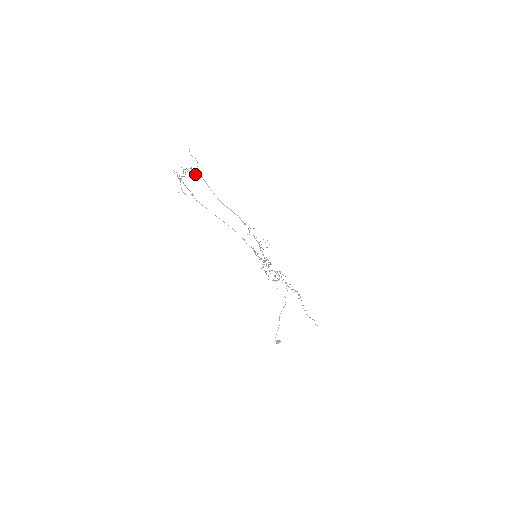
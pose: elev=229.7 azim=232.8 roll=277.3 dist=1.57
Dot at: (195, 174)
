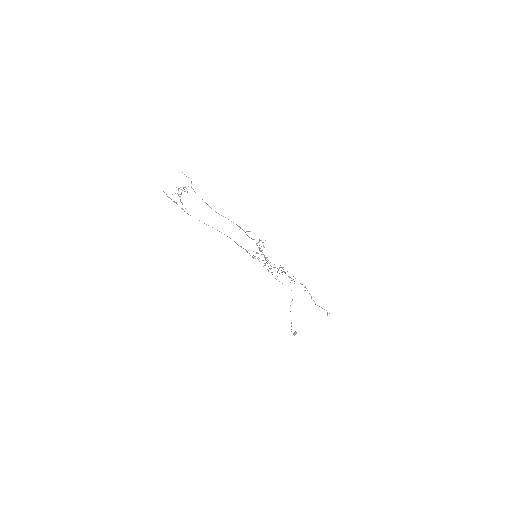
Dot at: occluded
